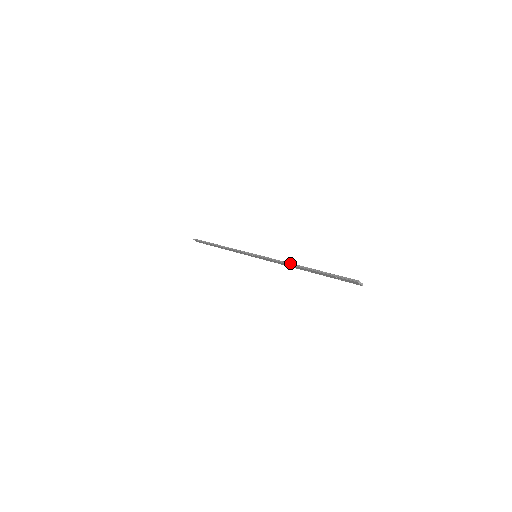
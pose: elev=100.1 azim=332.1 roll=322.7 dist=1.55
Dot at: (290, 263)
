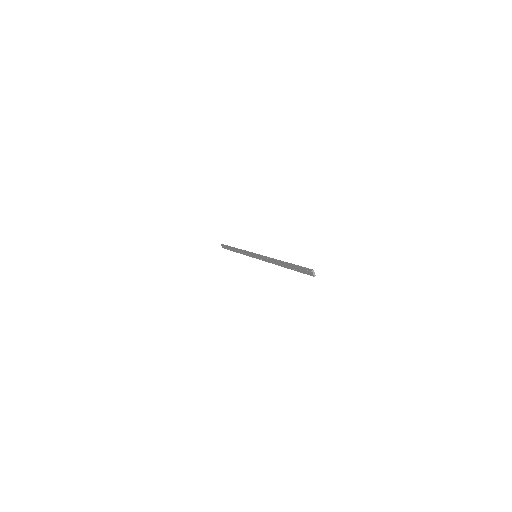
Dot at: (276, 259)
